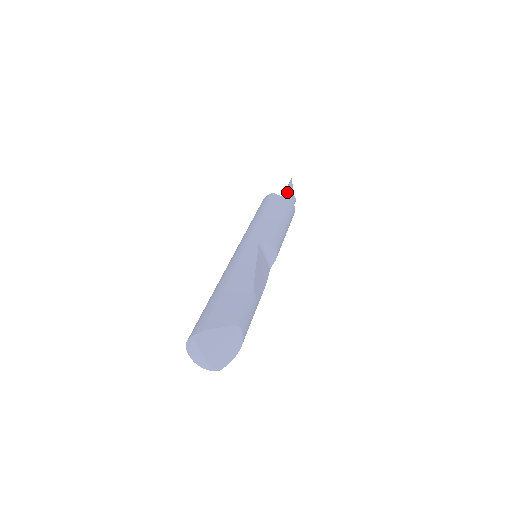
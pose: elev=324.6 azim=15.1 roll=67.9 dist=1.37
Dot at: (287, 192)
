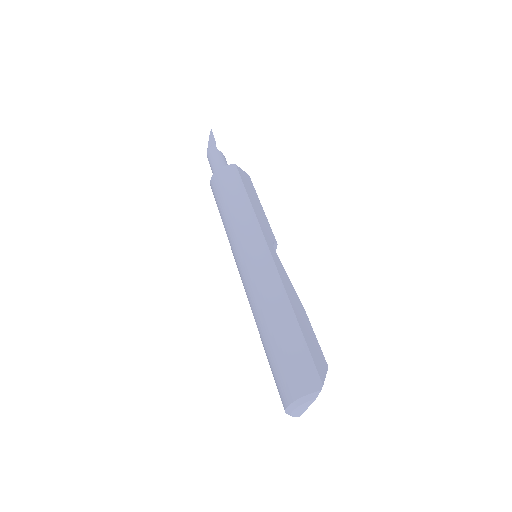
Dot at: (220, 153)
